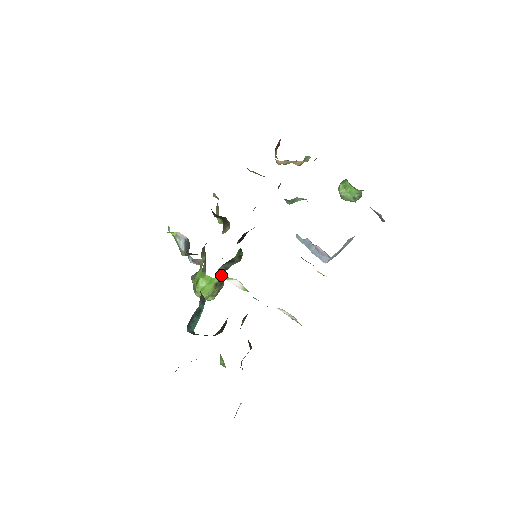
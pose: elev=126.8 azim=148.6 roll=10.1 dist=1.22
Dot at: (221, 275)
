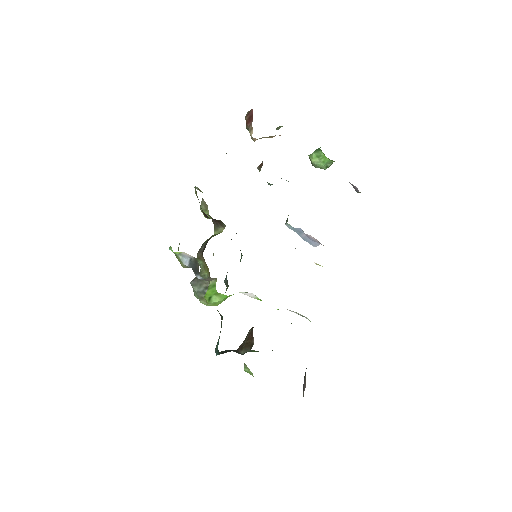
Dot at: (226, 282)
